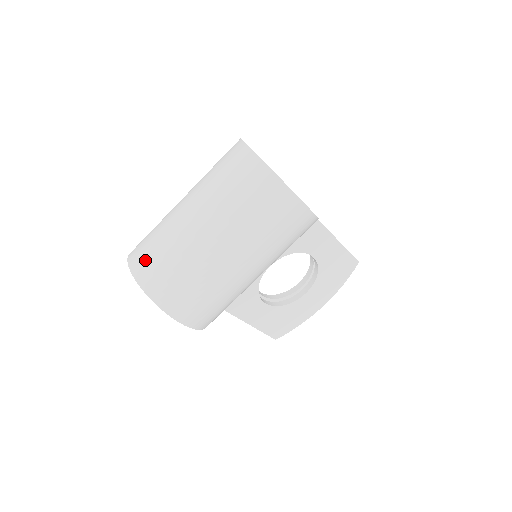
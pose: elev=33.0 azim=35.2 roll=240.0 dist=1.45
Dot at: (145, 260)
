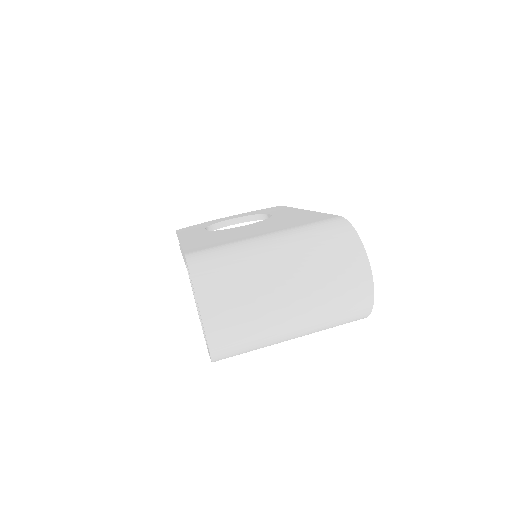
Dot at: (227, 329)
